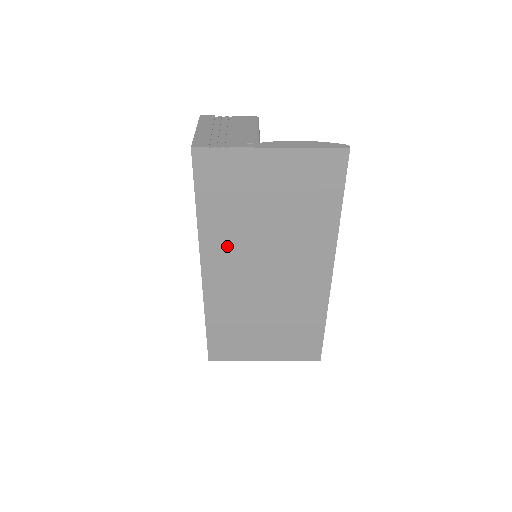
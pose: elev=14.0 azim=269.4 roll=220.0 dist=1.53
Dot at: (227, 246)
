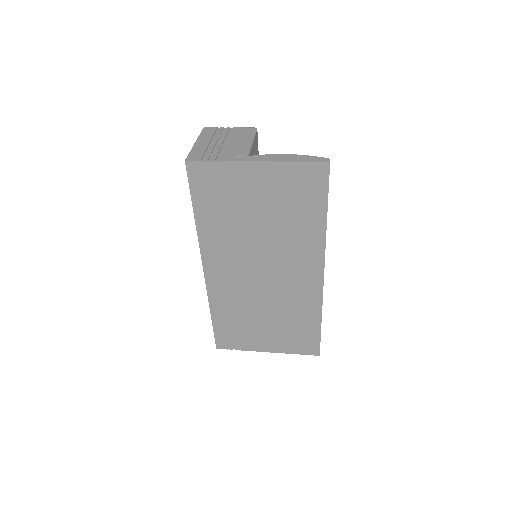
Dot at: (224, 248)
